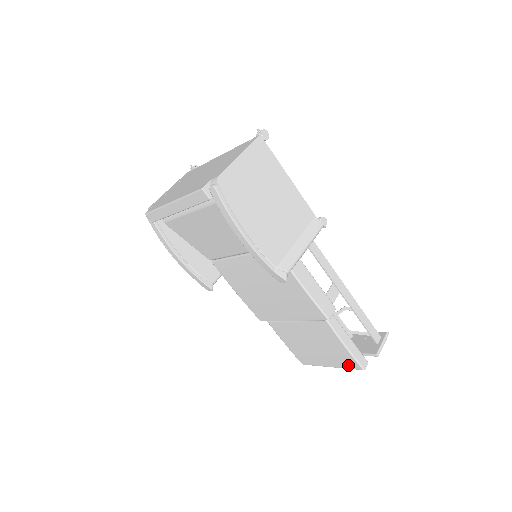
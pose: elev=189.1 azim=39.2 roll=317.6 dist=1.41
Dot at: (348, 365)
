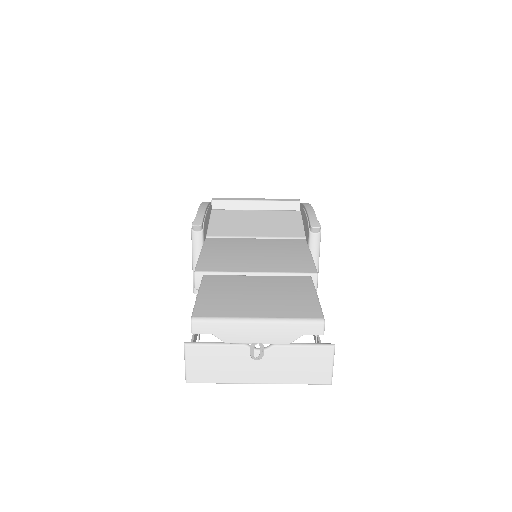
Dot at: (300, 314)
